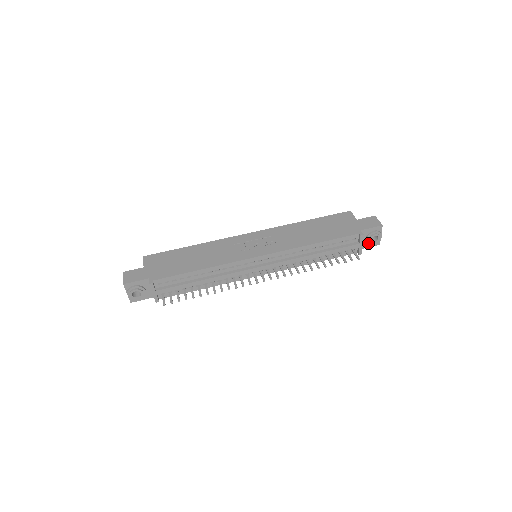
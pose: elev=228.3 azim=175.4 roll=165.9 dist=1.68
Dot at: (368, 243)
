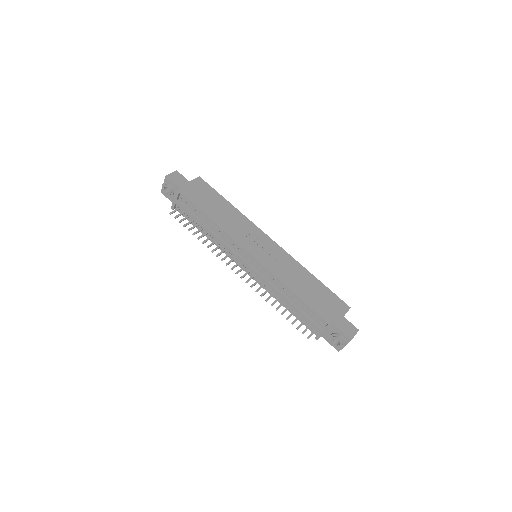
Dot at: (330, 339)
